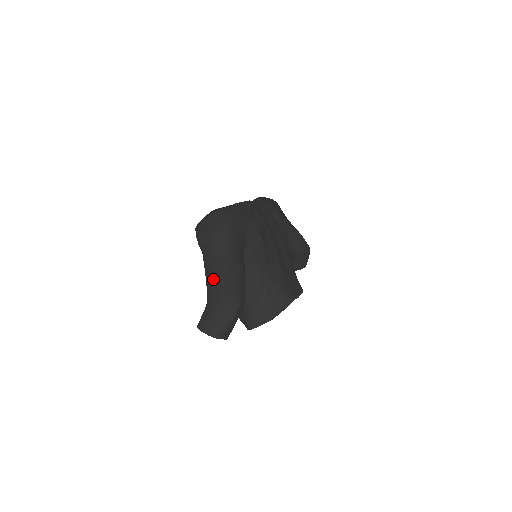
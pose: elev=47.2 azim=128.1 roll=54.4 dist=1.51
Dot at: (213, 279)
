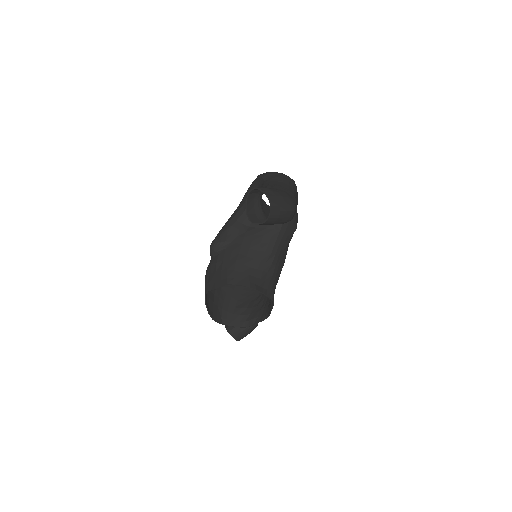
Dot at: (279, 186)
